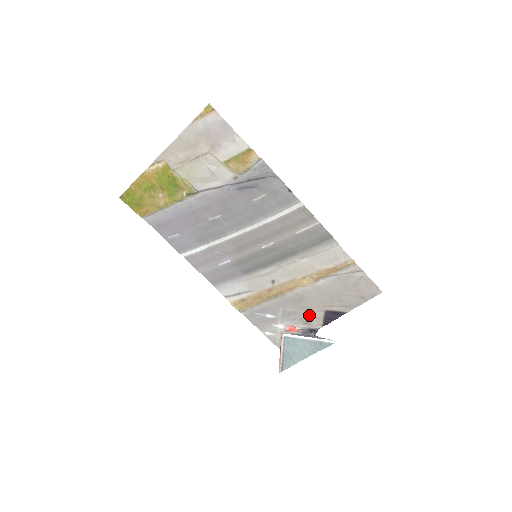
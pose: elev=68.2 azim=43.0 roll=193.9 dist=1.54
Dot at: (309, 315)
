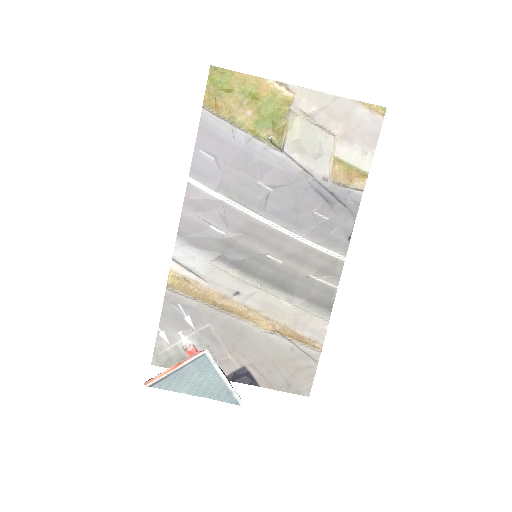
Dot at: (225, 356)
